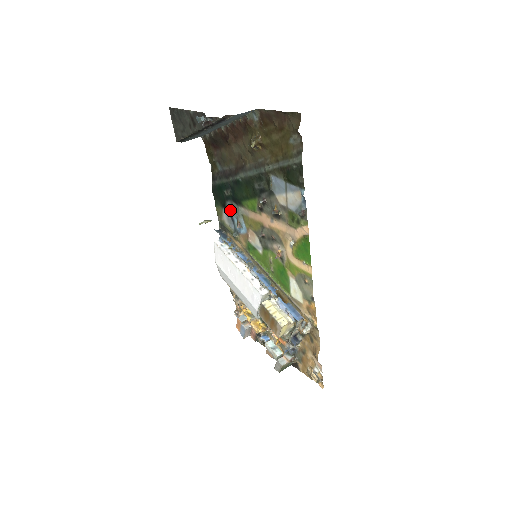
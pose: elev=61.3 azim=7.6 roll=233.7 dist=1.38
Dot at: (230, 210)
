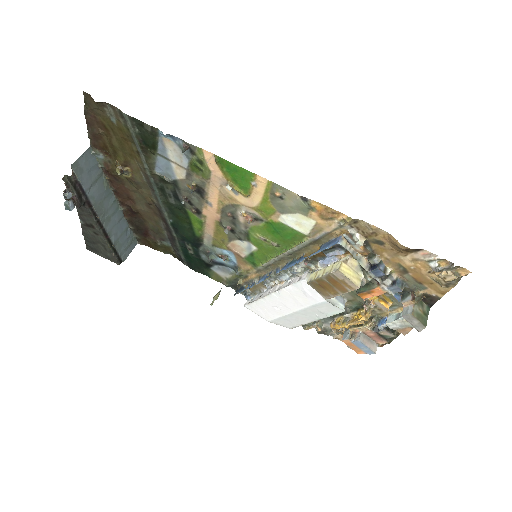
Dot at: (208, 259)
